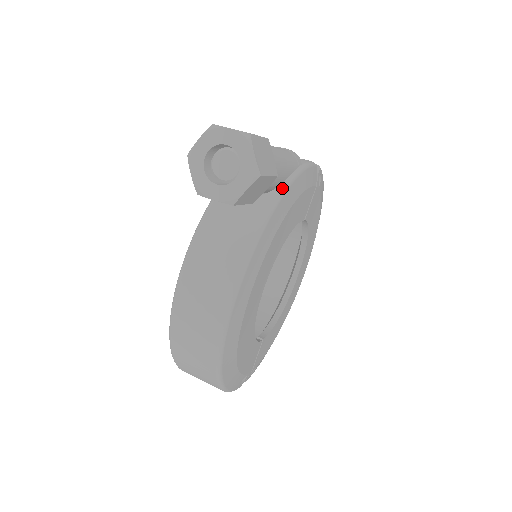
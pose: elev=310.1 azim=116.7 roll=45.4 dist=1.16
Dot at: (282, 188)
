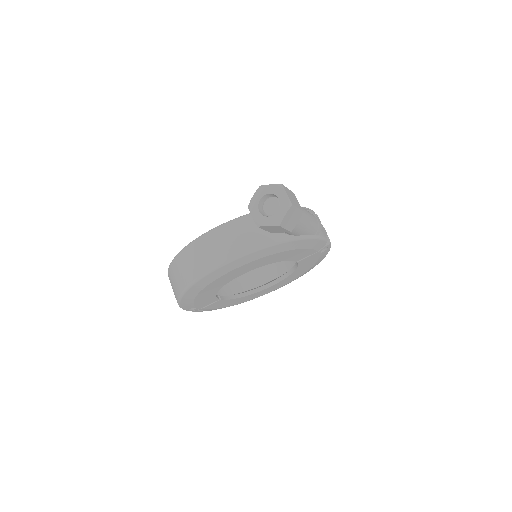
Dot at: (293, 238)
